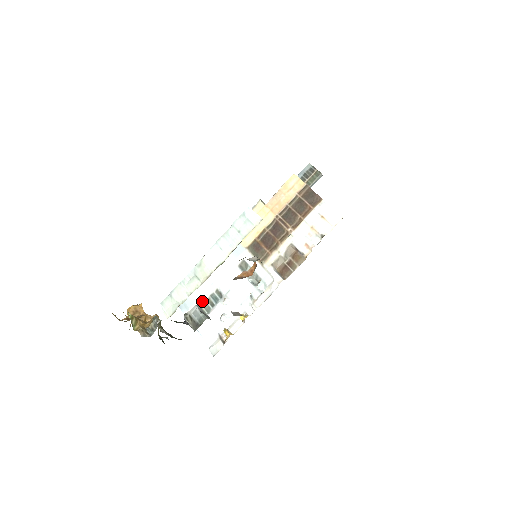
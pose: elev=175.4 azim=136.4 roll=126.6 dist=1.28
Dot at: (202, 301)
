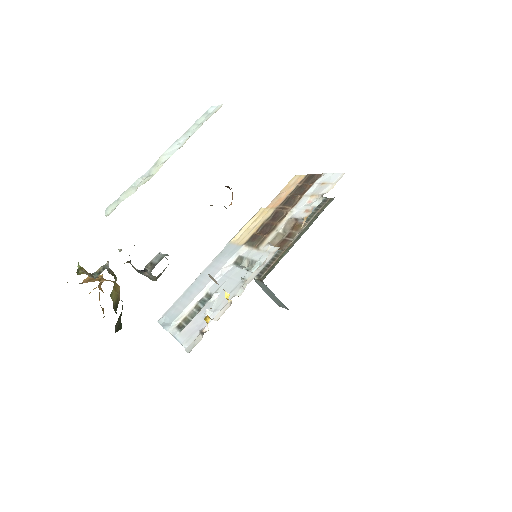
Dot at: (188, 310)
